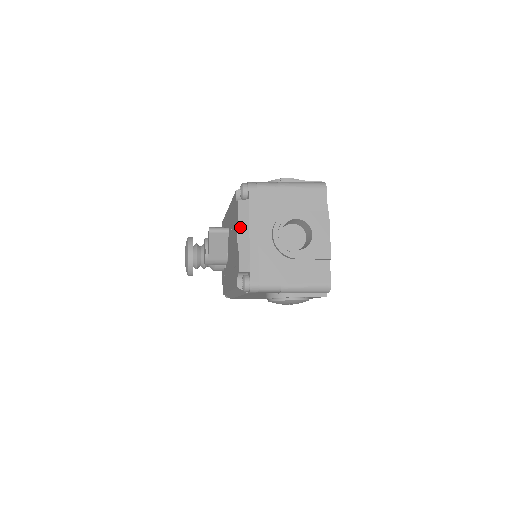
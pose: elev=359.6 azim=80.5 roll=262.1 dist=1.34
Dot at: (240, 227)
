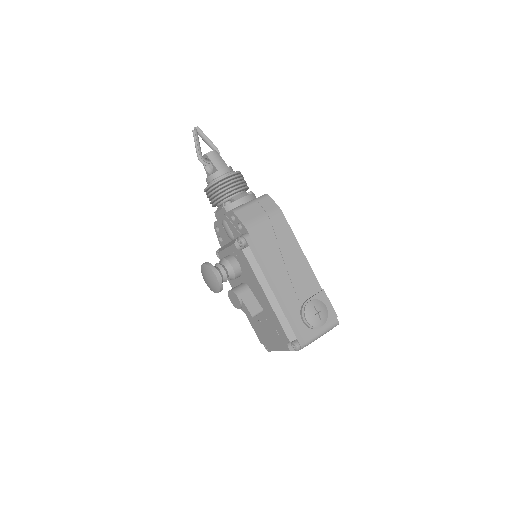
Dot at: occluded
